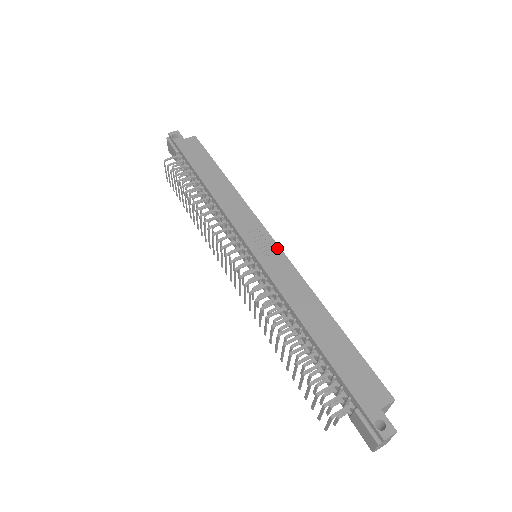
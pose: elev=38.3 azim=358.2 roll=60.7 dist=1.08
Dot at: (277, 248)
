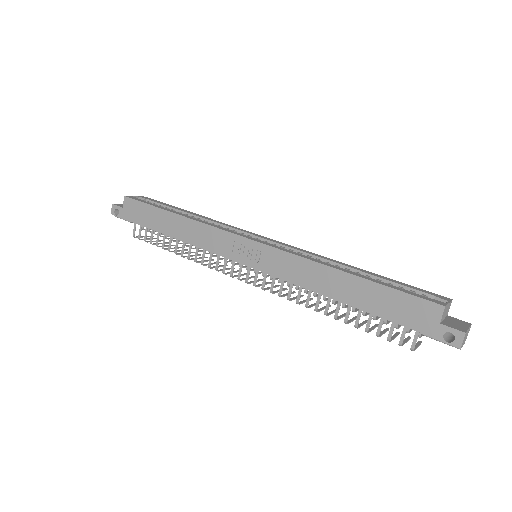
Dot at: (260, 246)
